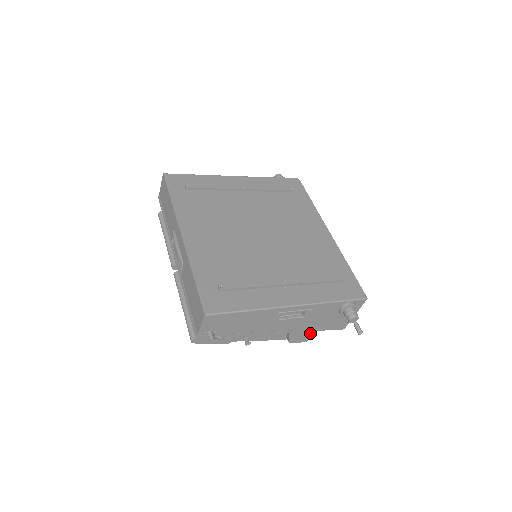
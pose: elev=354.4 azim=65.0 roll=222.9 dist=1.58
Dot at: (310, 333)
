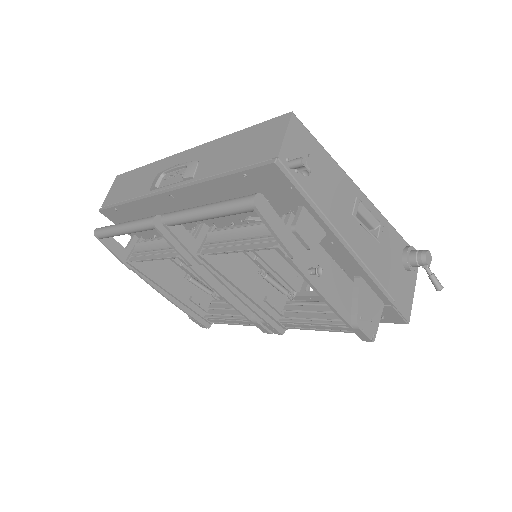
Dot at: (376, 317)
